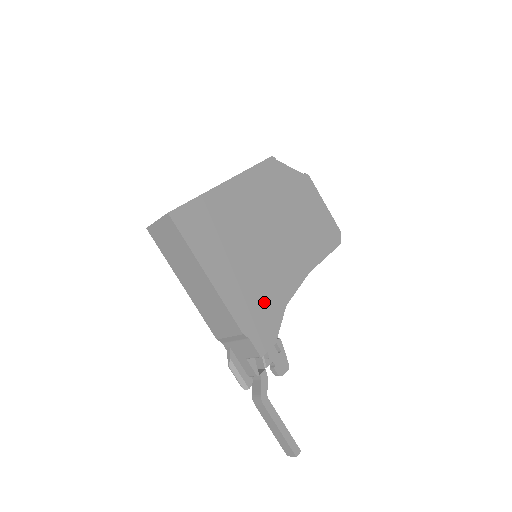
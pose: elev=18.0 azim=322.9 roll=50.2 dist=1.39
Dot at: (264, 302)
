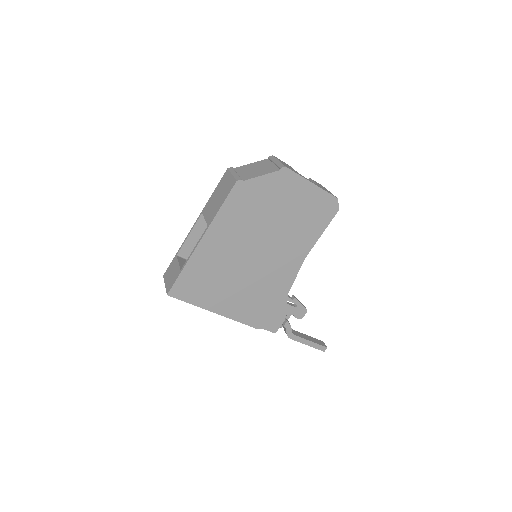
Dot at: (267, 302)
